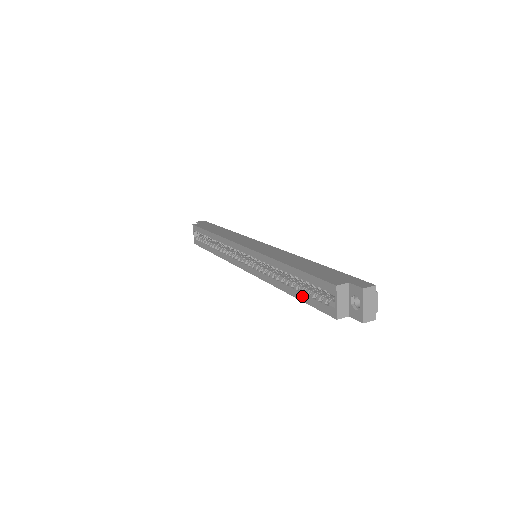
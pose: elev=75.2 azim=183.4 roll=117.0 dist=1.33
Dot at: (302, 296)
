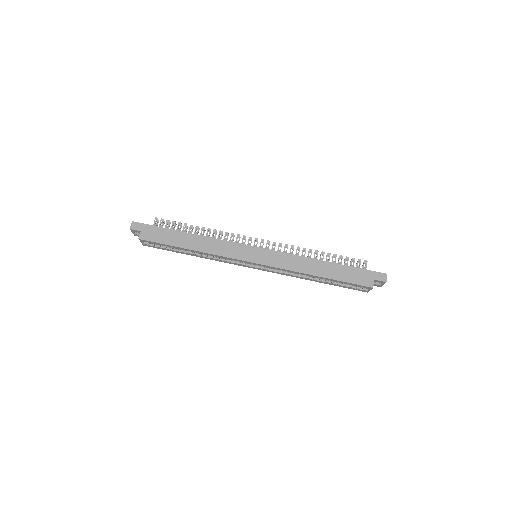
Dot at: (335, 285)
